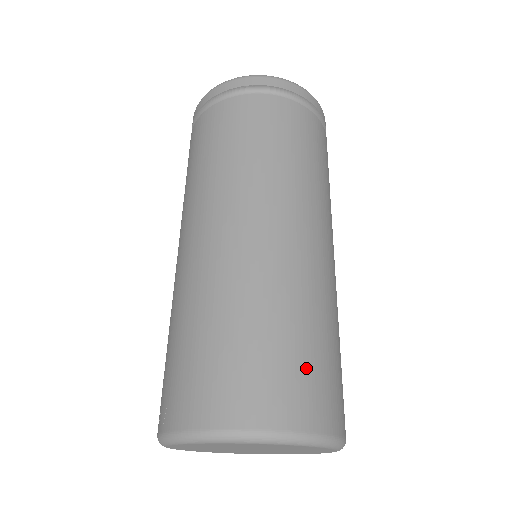
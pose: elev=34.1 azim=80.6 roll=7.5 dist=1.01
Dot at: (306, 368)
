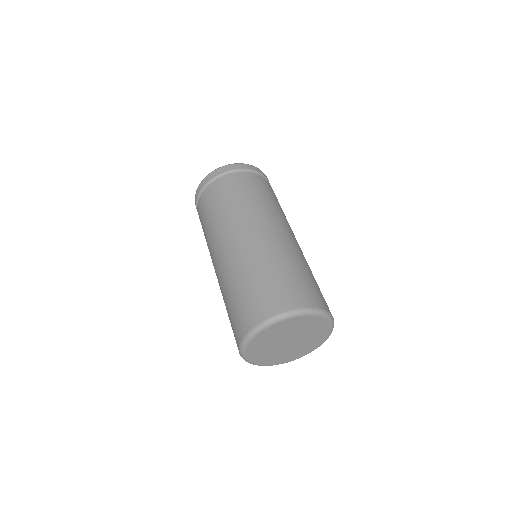
Dot at: (287, 284)
